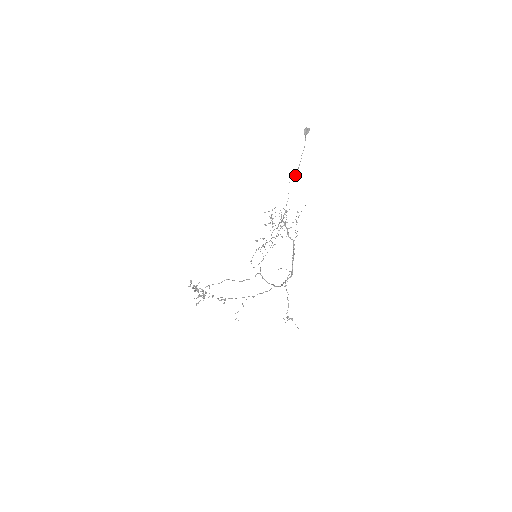
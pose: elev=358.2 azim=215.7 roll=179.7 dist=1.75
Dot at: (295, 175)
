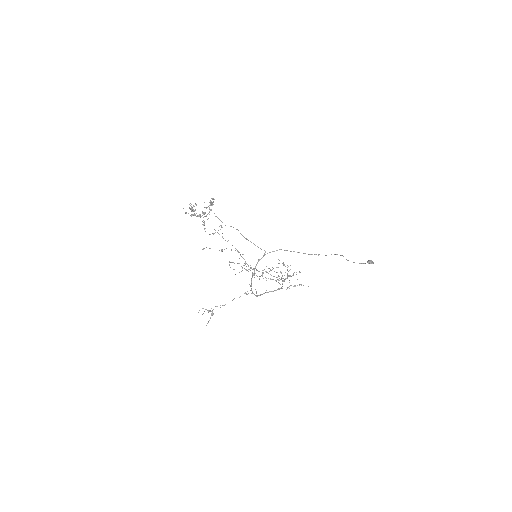
Dot at: (348, 260)
